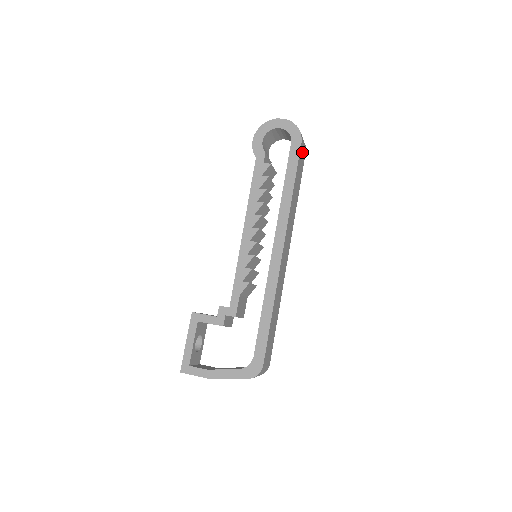
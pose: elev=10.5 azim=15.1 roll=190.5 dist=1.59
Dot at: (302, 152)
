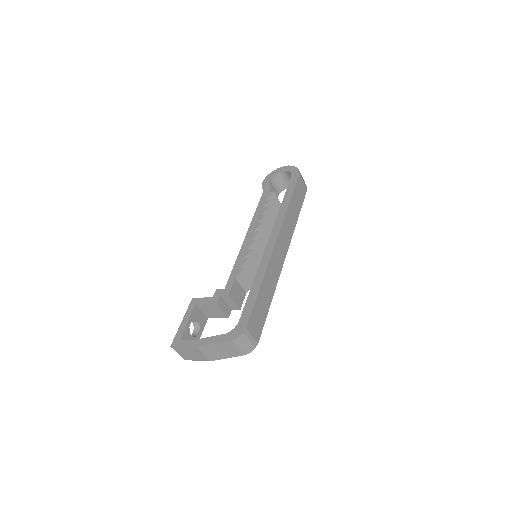
Dot at: (301, 185)
